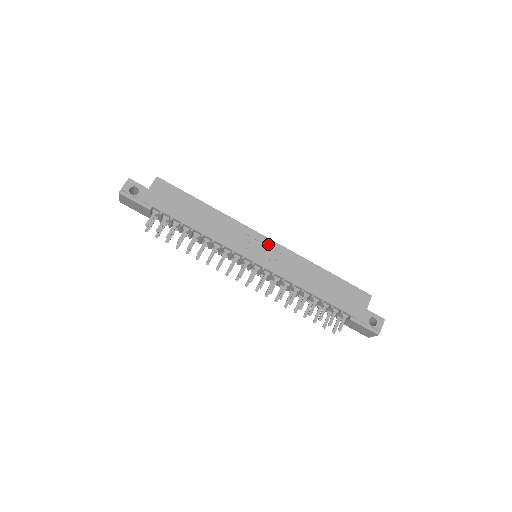
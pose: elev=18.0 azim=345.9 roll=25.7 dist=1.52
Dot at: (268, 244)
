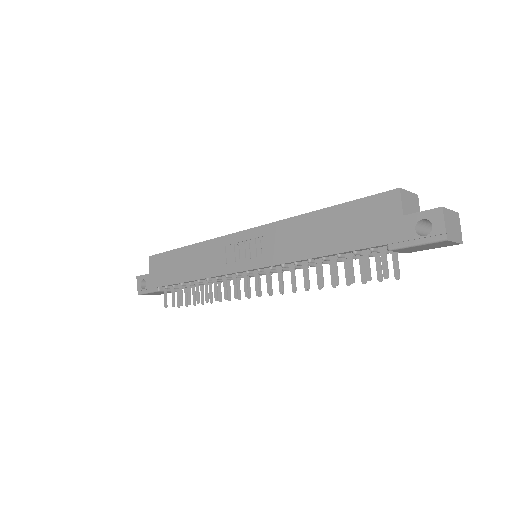
Dot at: (248, 237)
